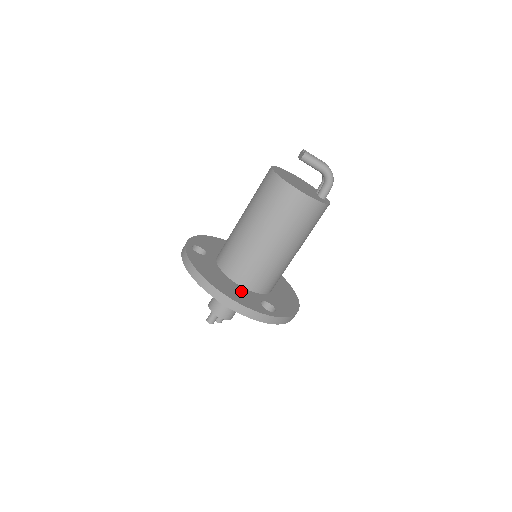
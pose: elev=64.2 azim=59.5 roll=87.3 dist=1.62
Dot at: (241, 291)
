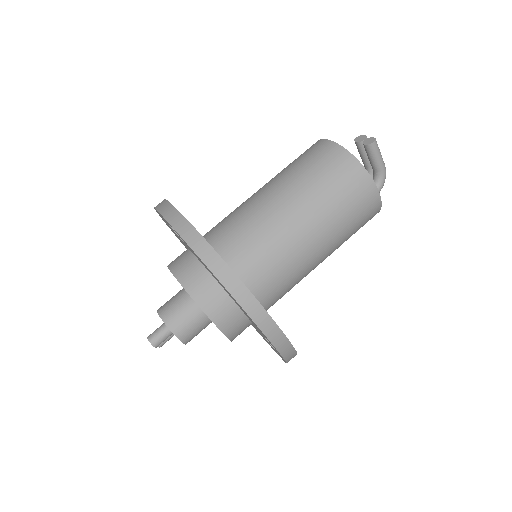
Dot at: occluded
